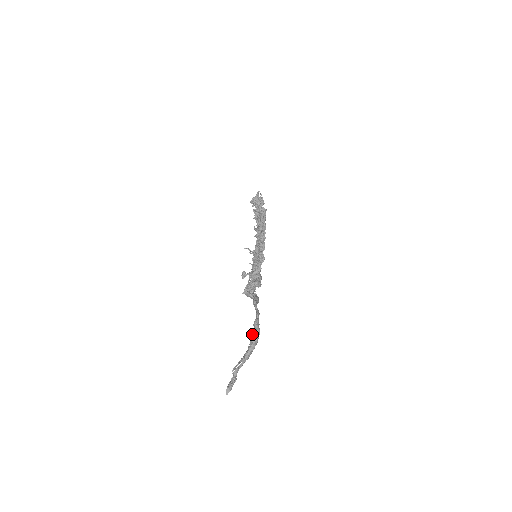
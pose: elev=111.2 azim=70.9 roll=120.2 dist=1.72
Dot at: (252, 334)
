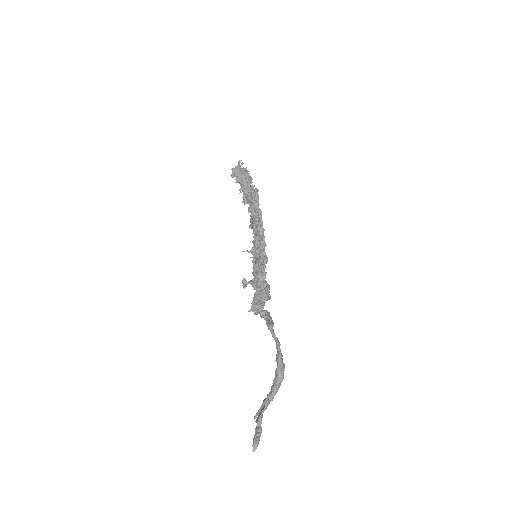
Dot at: (275, 372)
